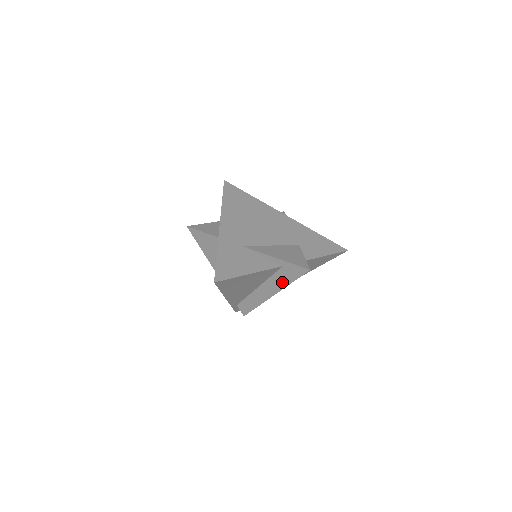
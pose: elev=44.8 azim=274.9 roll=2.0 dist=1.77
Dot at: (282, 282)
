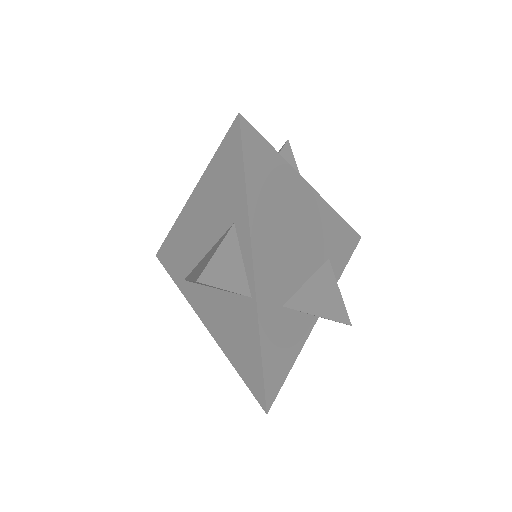
Dot at: occluded
